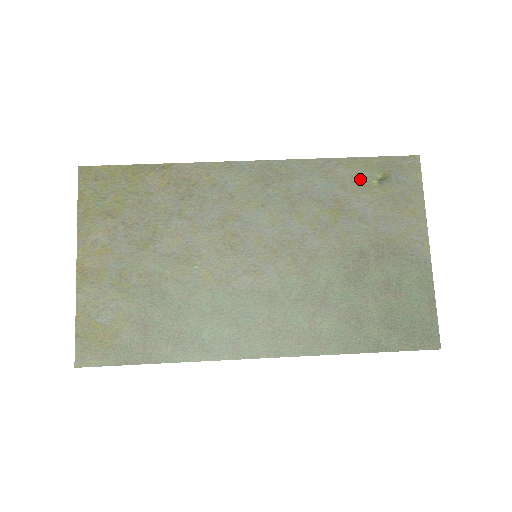
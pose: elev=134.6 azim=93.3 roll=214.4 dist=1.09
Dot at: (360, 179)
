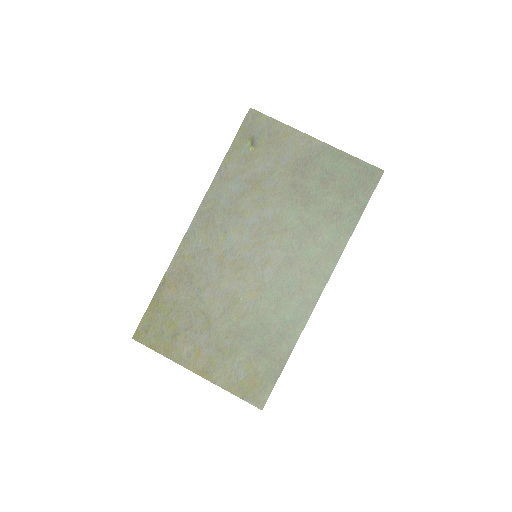
Dot at: (244, 157)
